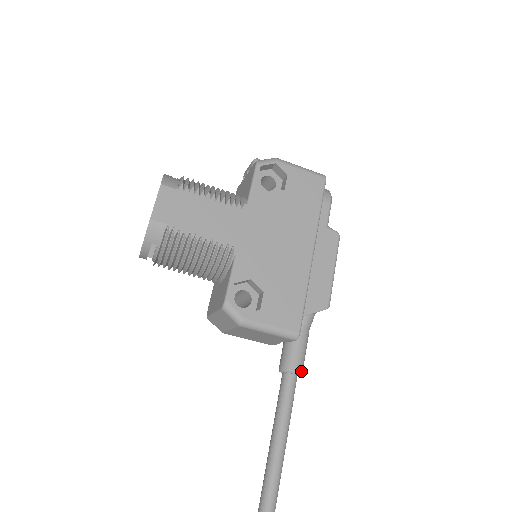
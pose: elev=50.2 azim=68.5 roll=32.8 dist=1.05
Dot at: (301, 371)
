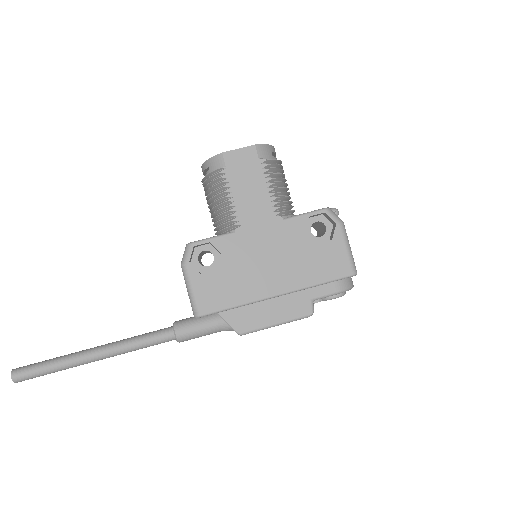
Dot at: (180, 339)
